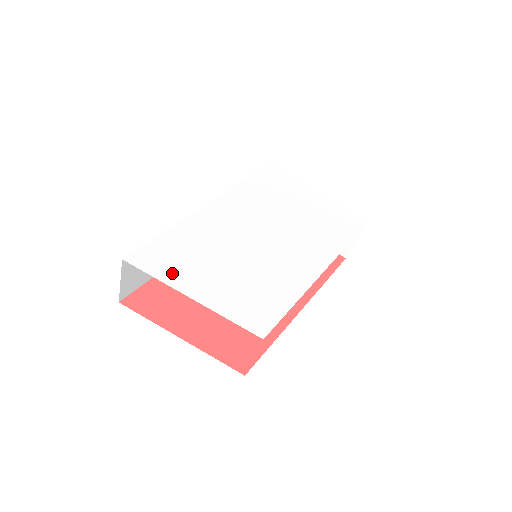
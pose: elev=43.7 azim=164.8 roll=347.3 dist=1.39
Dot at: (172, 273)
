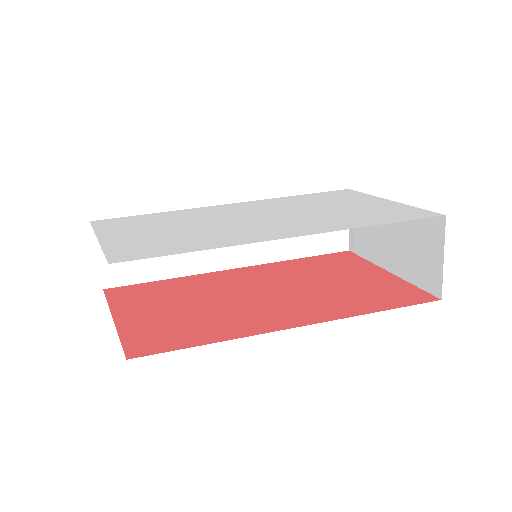
Dot at: (112, 228)
